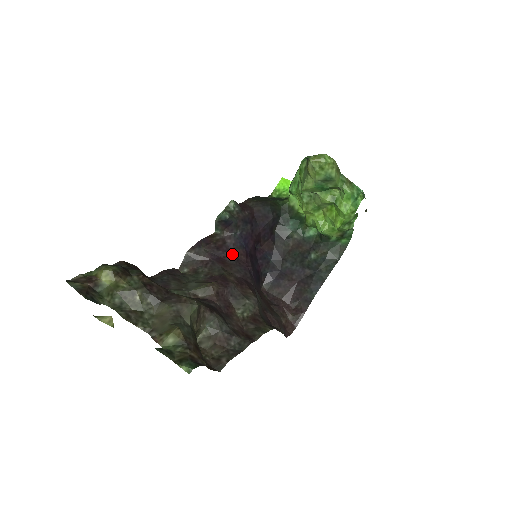
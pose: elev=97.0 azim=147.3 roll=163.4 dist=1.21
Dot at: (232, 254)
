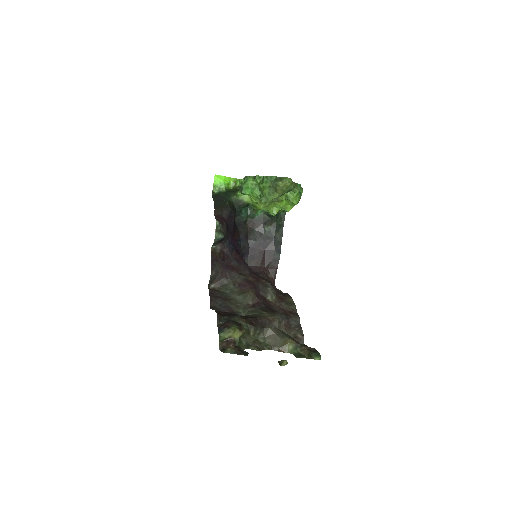
Dot at: (232, 258)
